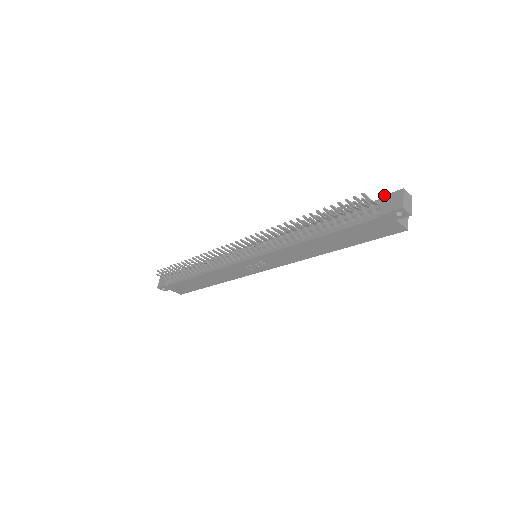
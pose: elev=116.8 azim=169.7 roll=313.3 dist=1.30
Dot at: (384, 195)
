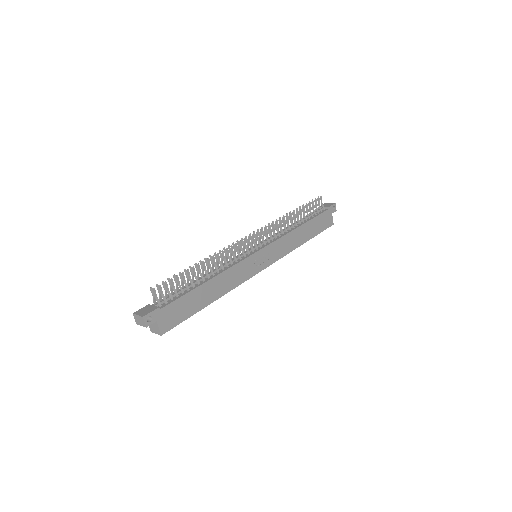
Dot at: occluded
